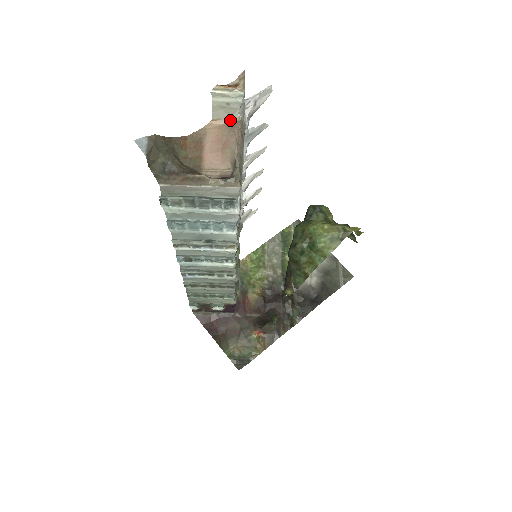
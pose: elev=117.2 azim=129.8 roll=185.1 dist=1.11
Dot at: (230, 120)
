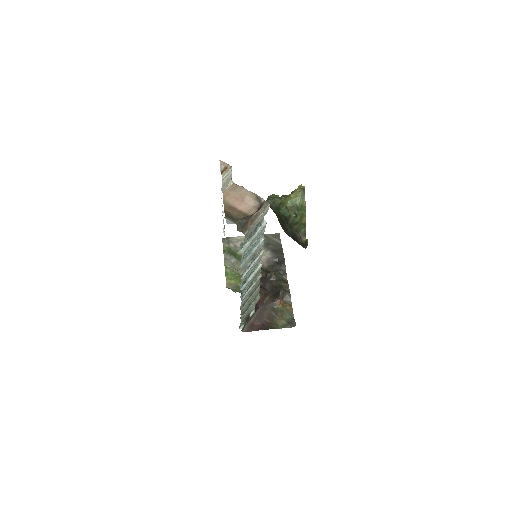
Dot at: (228, 187)
